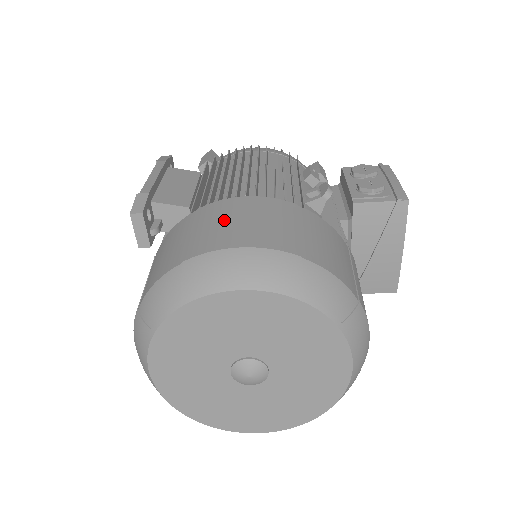
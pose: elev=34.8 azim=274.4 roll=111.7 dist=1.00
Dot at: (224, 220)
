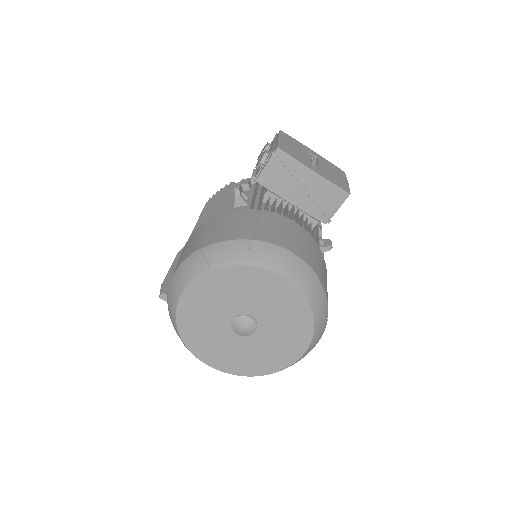
Dot at: (177, 263)
